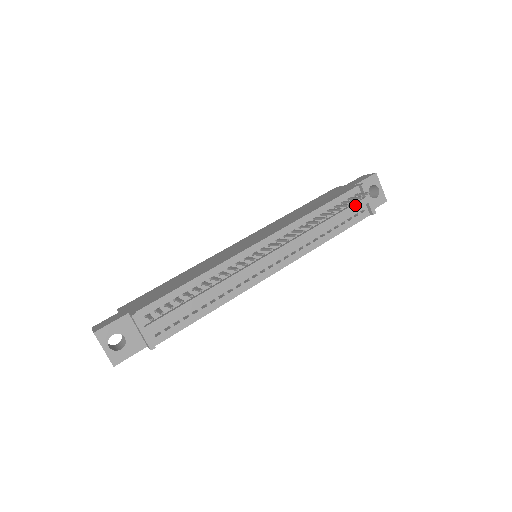
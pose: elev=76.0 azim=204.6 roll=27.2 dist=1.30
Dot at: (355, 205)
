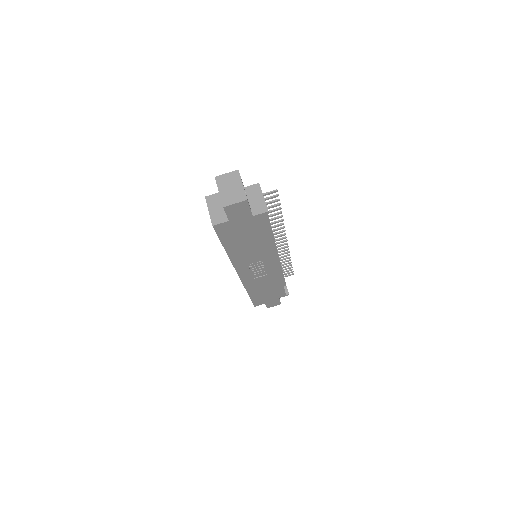
Dot at: occluded
